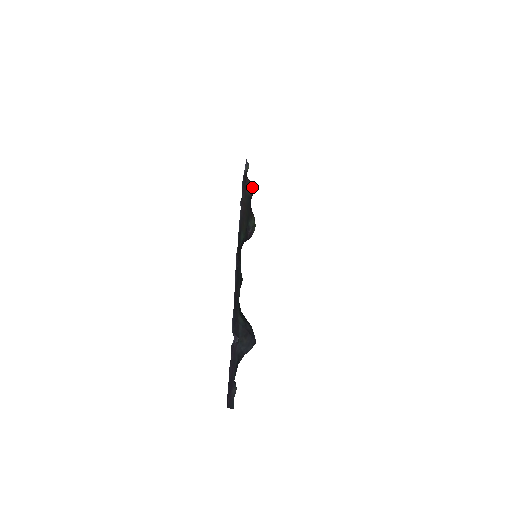
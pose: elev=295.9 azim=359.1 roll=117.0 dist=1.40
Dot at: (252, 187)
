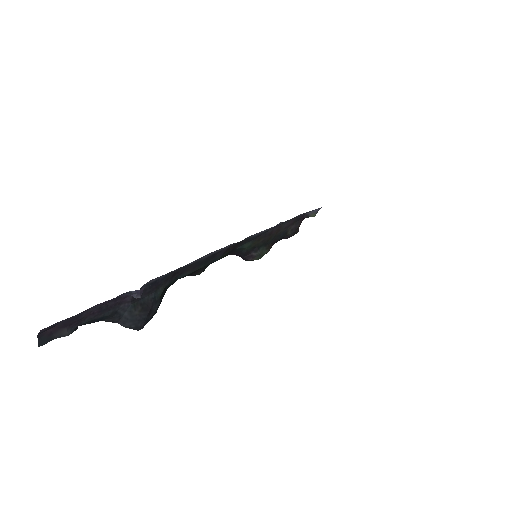
Dot at: (295, 232)
